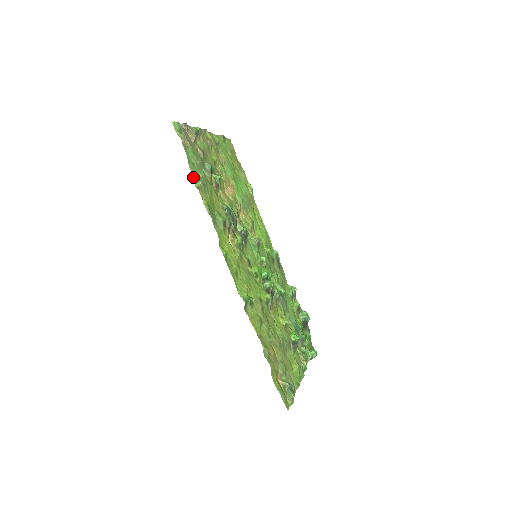
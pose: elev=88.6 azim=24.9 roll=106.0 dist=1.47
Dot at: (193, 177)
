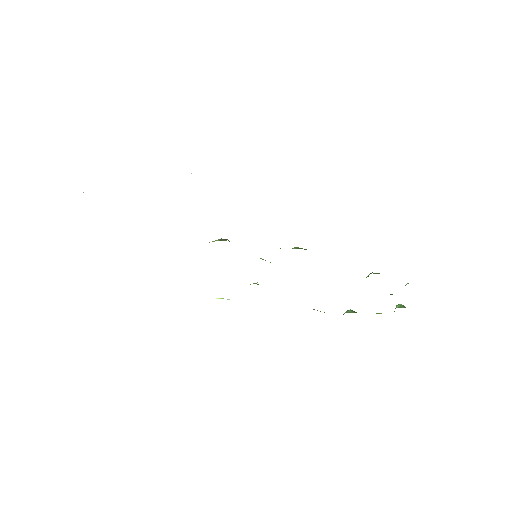
Dot at: occluded
